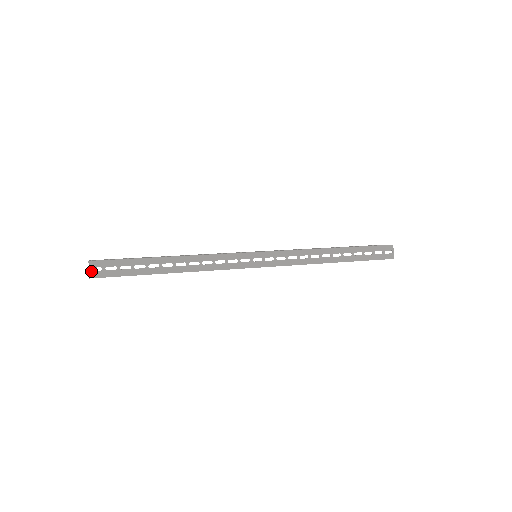
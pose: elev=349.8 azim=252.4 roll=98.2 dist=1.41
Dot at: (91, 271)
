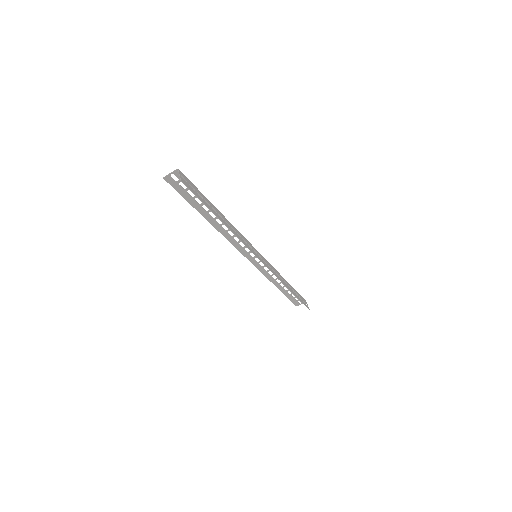
Dot at: (181, 177)
